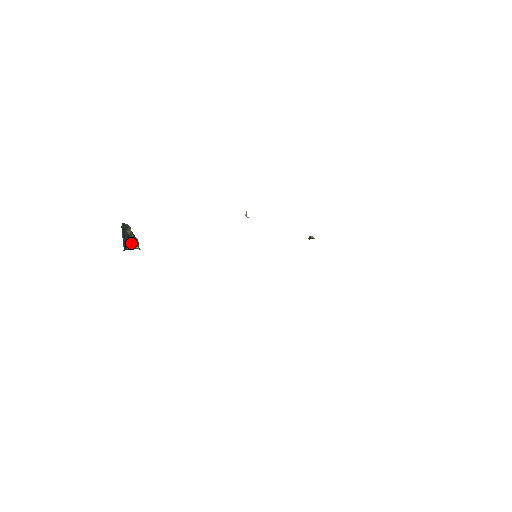
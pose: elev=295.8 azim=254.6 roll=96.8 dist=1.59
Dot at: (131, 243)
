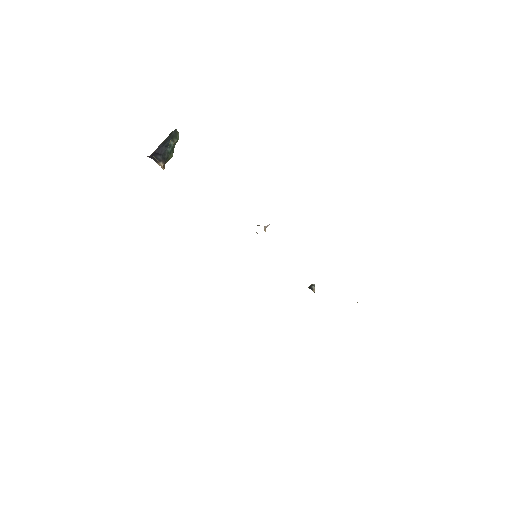
Dot at: (162, 155)
